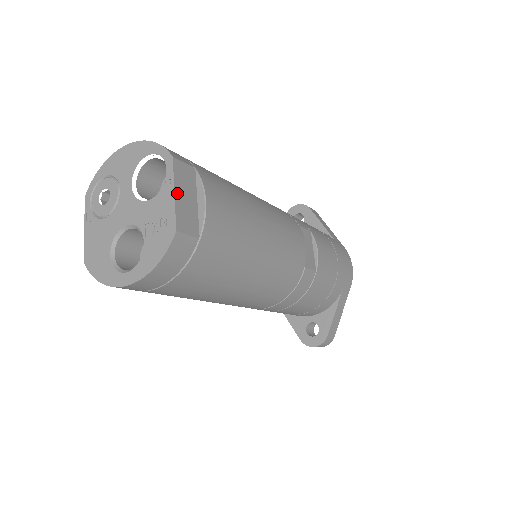
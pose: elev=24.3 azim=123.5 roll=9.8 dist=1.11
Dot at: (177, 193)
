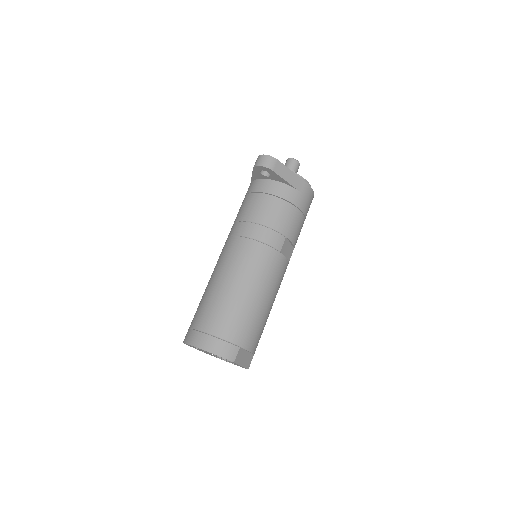
Dot at: (242, 364)
